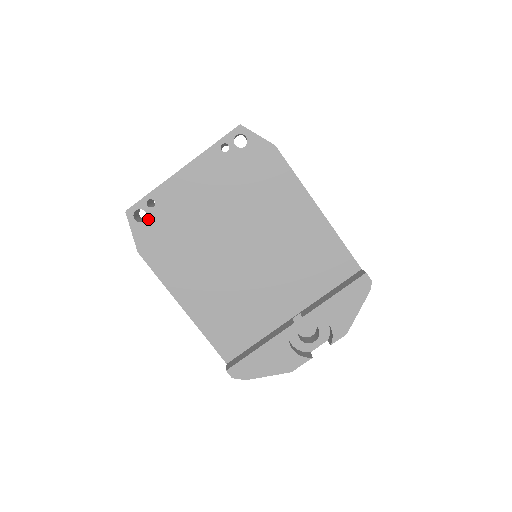
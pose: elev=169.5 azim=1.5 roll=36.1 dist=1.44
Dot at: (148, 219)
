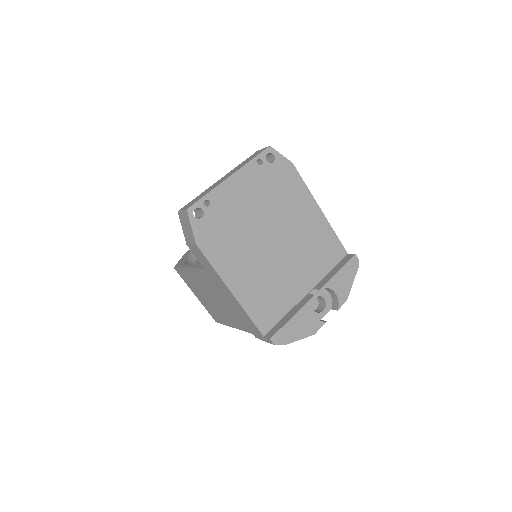
Dot at: (205, 216)
